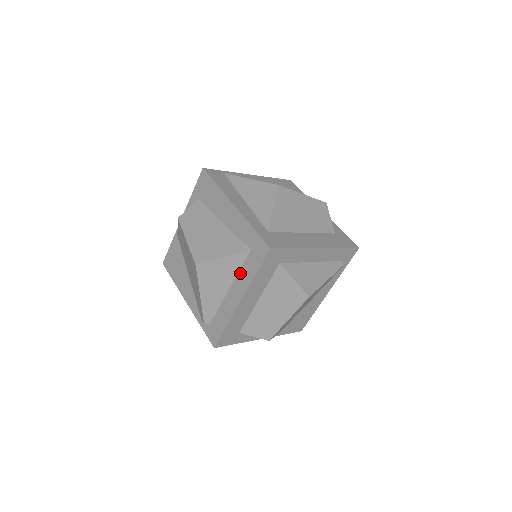
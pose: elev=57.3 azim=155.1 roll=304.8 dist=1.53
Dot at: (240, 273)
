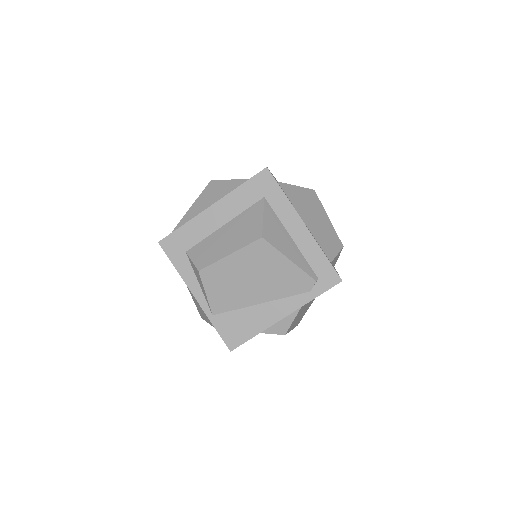
Dot at: occluded
